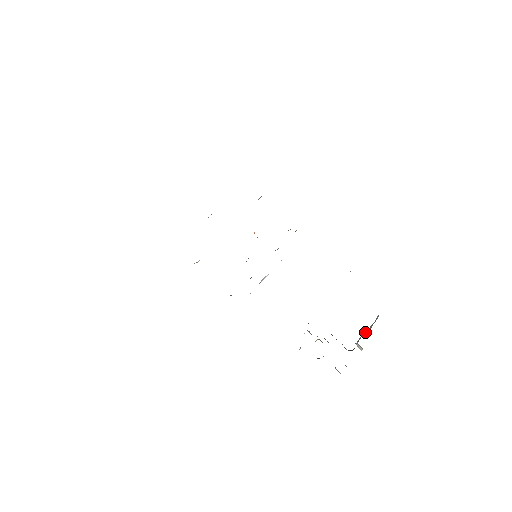
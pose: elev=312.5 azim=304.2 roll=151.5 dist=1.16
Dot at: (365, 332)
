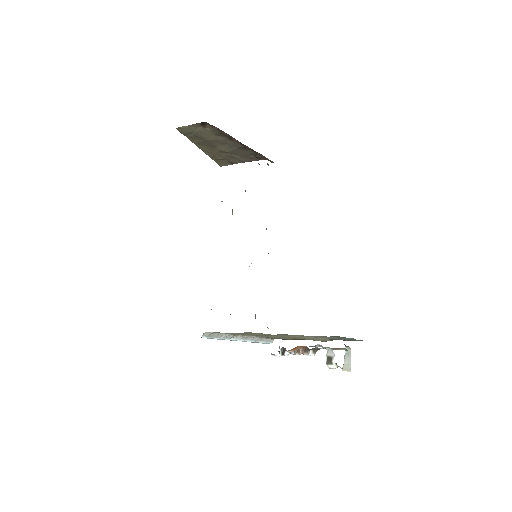
Dot at: occluded
